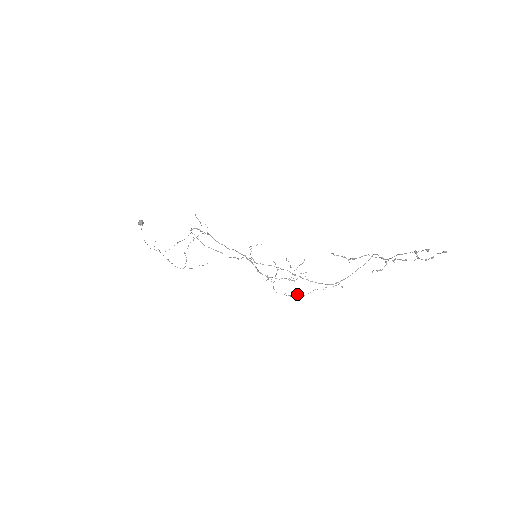
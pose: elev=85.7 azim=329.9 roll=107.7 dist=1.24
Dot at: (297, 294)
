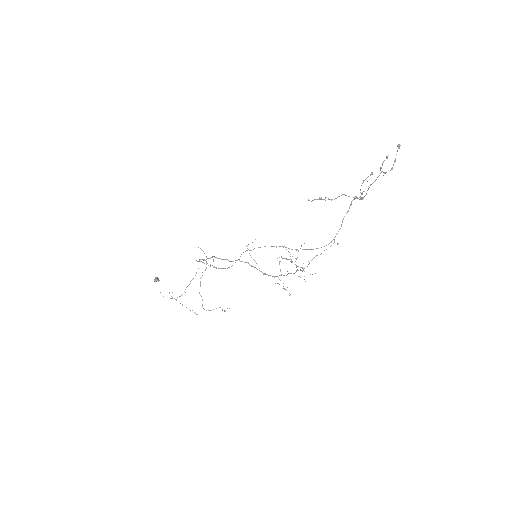
Dot at: occluded
